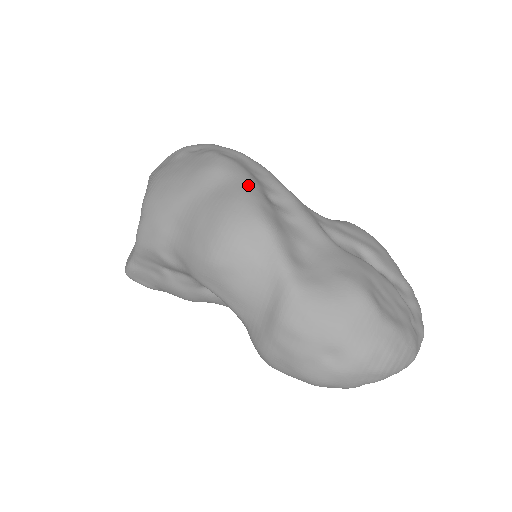
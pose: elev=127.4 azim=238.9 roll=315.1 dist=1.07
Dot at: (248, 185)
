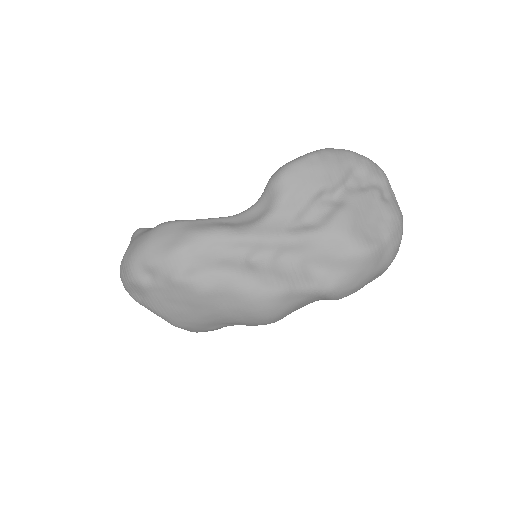
Dot at: (240, 283)
